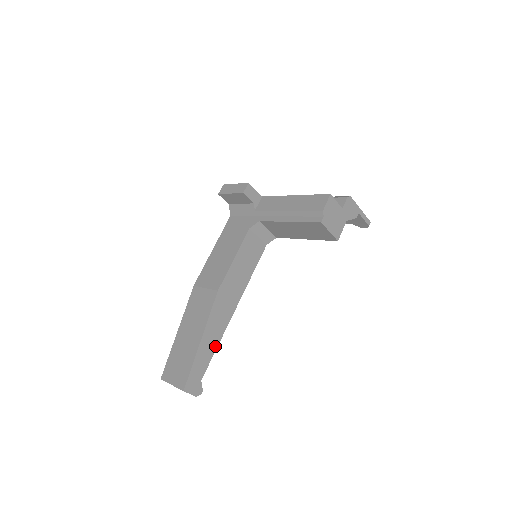
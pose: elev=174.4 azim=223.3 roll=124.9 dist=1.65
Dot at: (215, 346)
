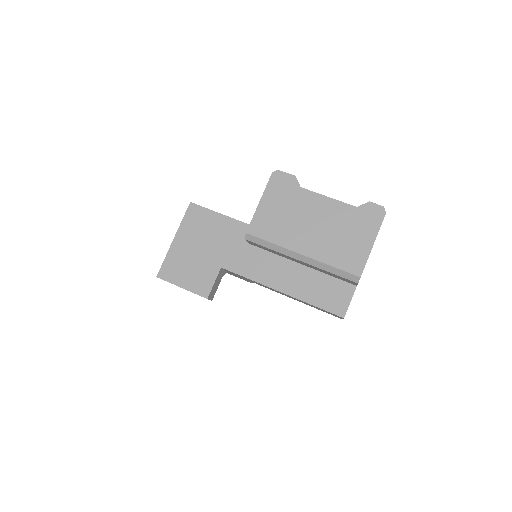
Dot at: occluded
